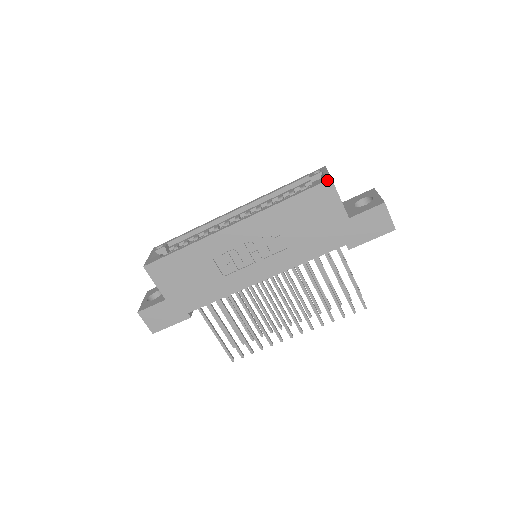
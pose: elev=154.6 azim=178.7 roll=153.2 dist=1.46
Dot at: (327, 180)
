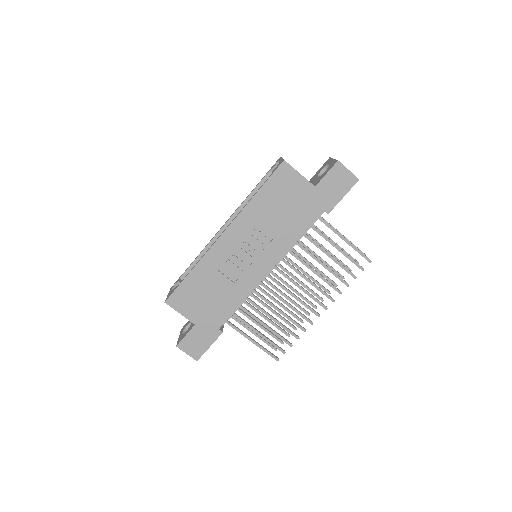
Dot at: (281, 163)
